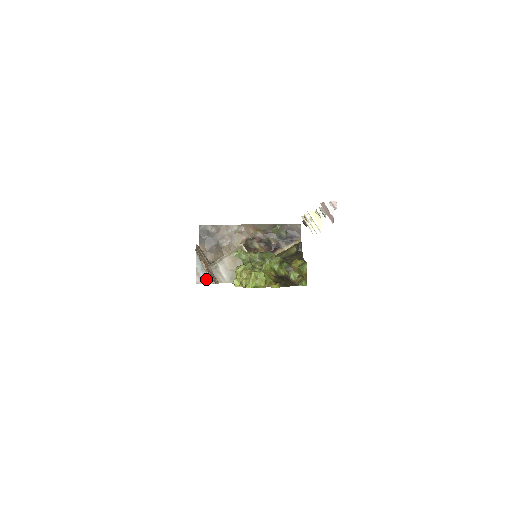
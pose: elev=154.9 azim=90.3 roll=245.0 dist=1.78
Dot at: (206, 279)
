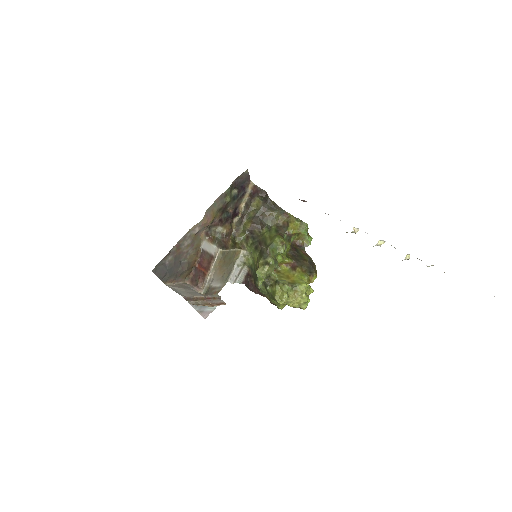
Dot at: (212, 308)
